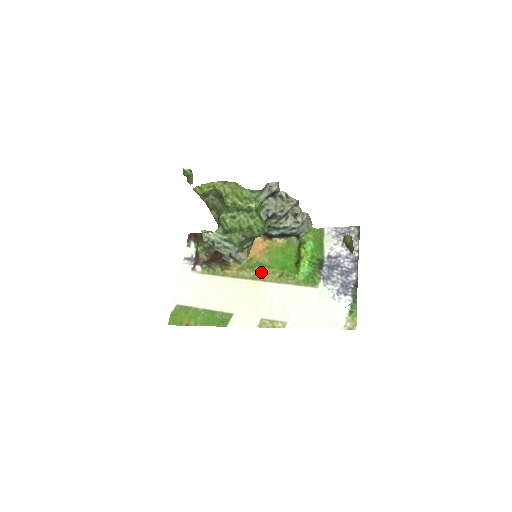
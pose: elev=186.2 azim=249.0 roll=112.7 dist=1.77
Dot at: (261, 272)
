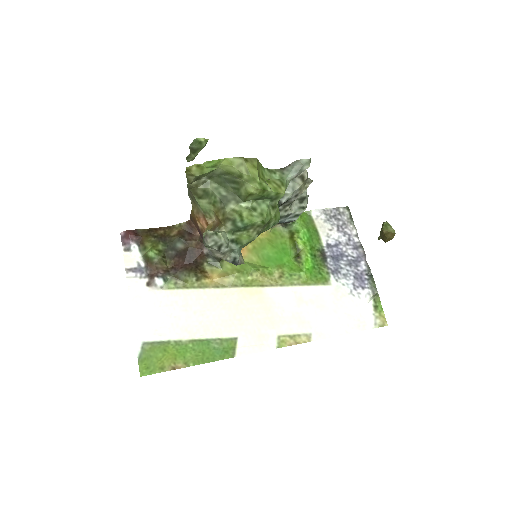
Dot at: (255, 275)
